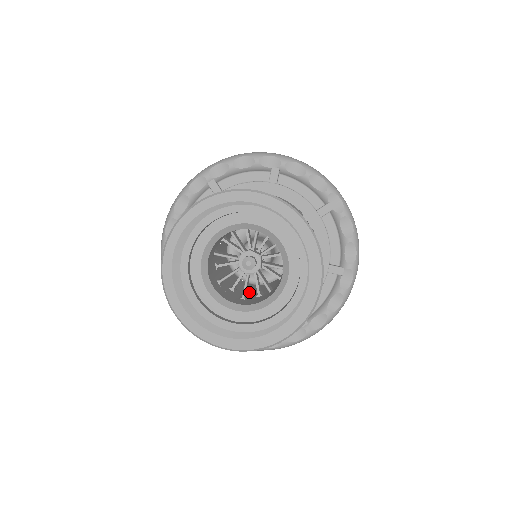
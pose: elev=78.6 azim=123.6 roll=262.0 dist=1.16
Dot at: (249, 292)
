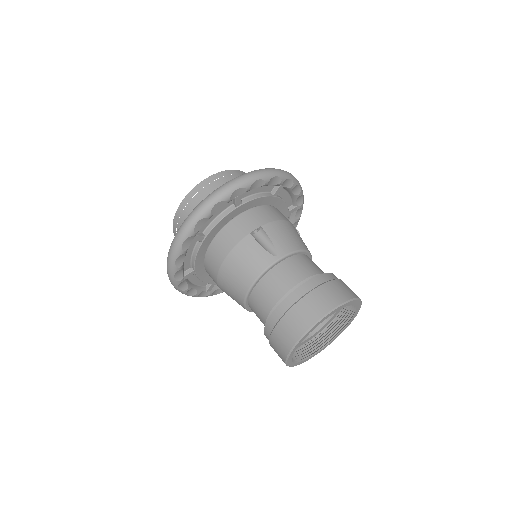
Dot at: occluded
